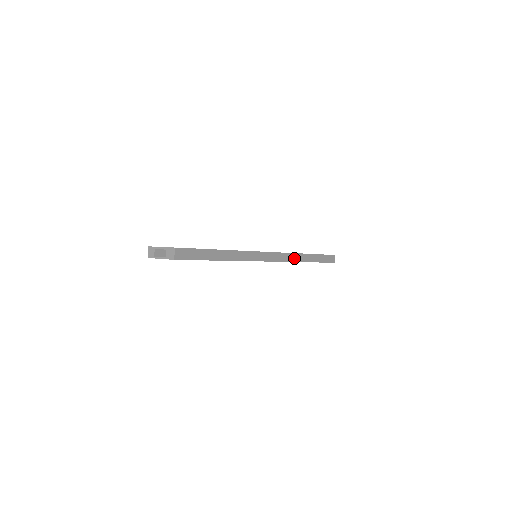
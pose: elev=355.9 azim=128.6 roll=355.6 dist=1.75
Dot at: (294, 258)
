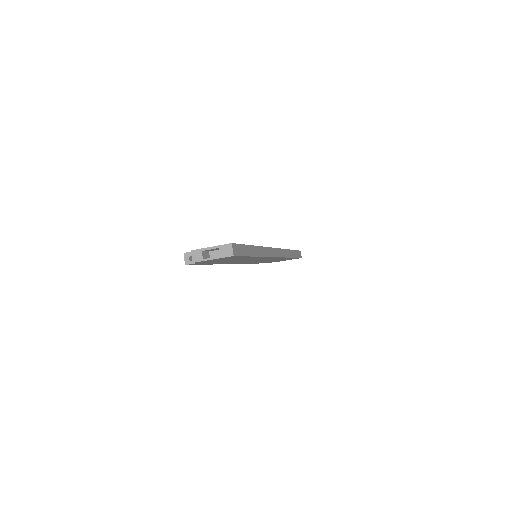
Dot at: (285, 254)
